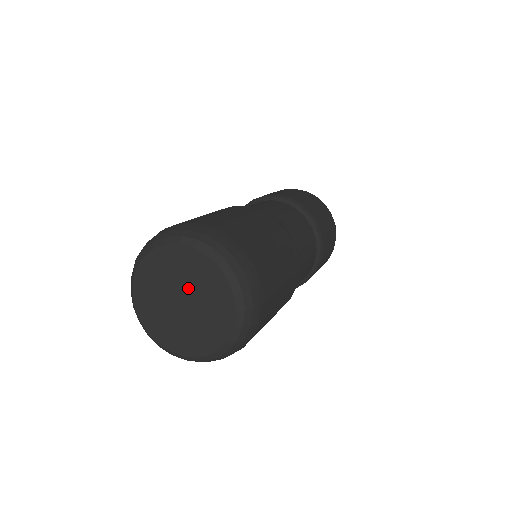
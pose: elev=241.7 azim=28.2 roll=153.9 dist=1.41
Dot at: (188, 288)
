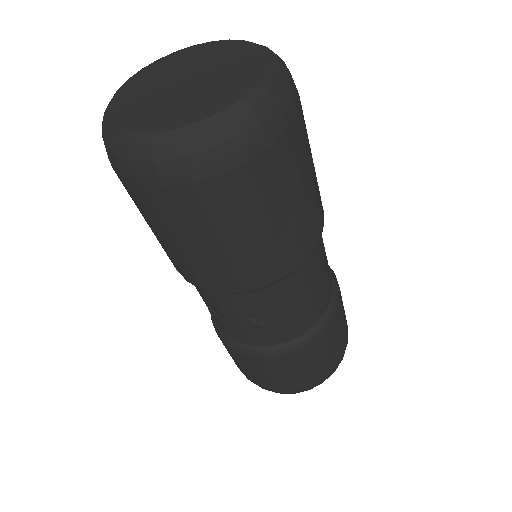
Dot at: (203, 68)
